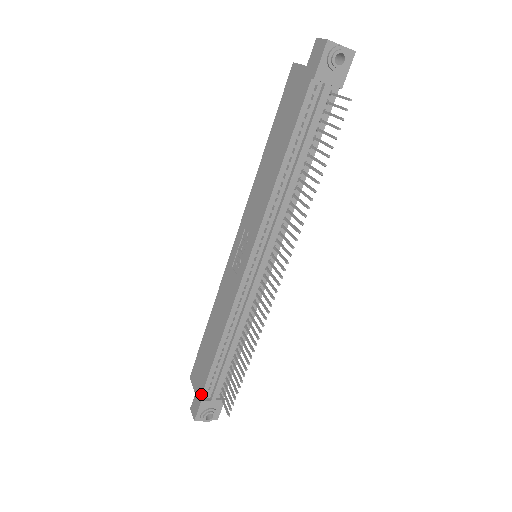
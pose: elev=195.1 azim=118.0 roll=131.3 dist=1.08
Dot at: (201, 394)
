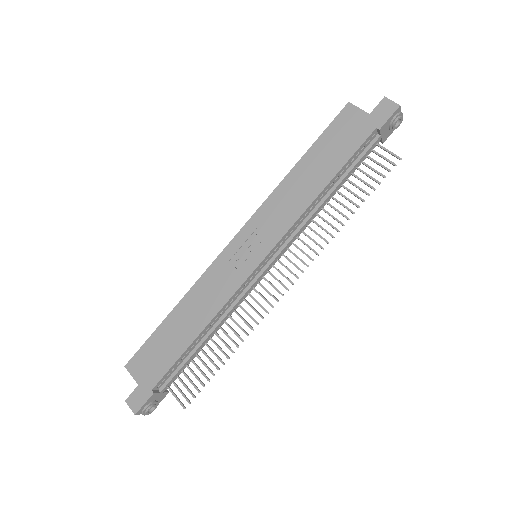
Dot at: (154, 386)
